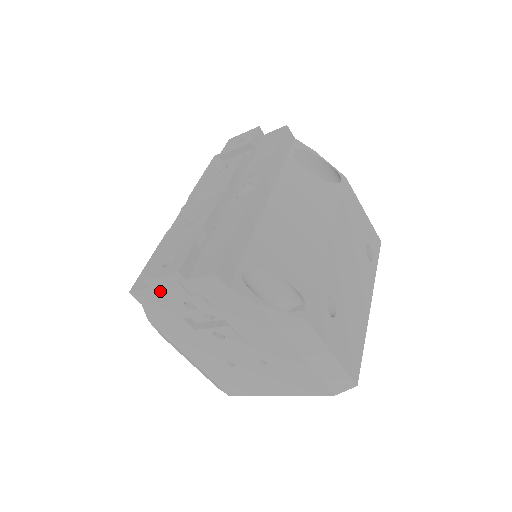
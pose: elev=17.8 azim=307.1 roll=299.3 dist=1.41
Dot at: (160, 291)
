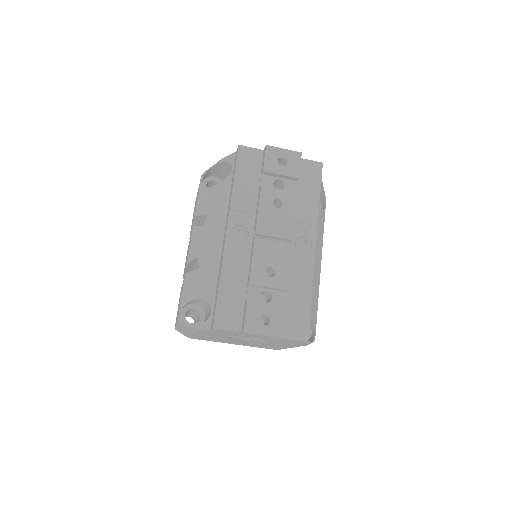
Dot at: occluded
